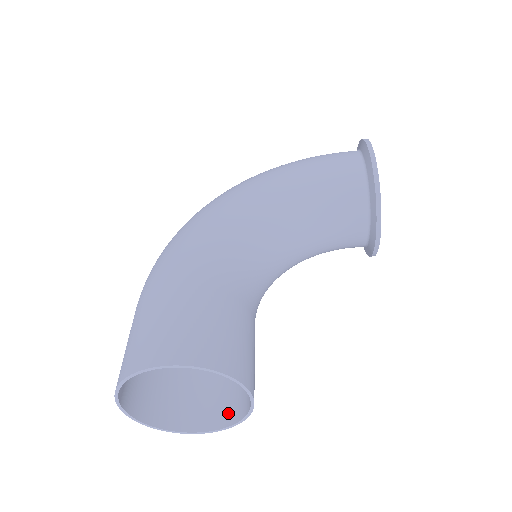
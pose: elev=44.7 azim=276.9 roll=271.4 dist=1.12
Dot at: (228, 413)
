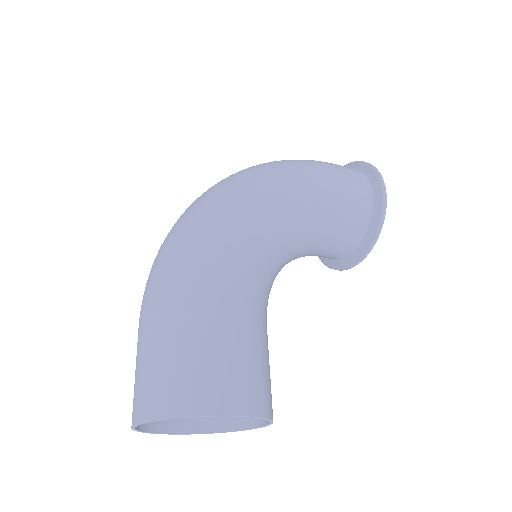
Dot at: (213, 418)
